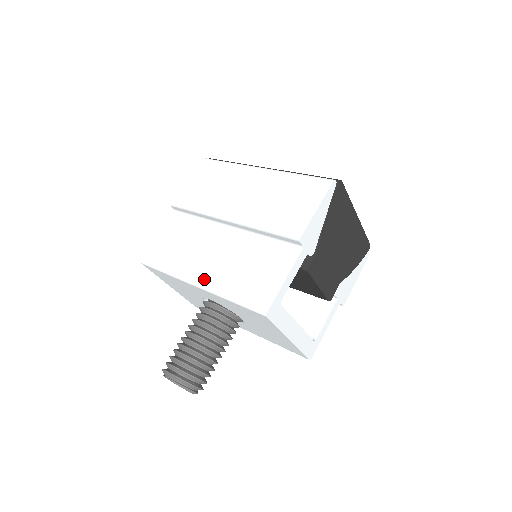
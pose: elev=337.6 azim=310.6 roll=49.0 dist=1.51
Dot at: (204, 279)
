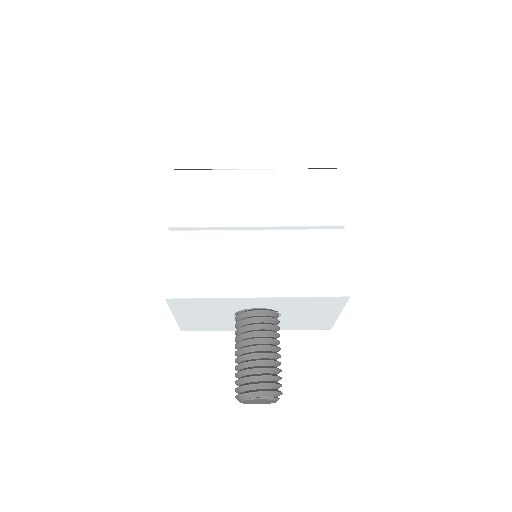
Dot at: (264, 287)
